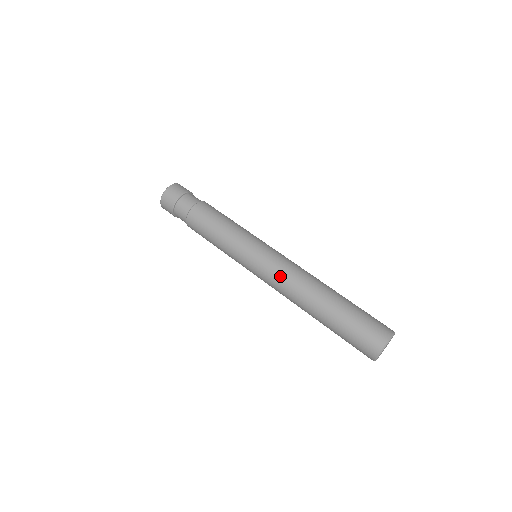
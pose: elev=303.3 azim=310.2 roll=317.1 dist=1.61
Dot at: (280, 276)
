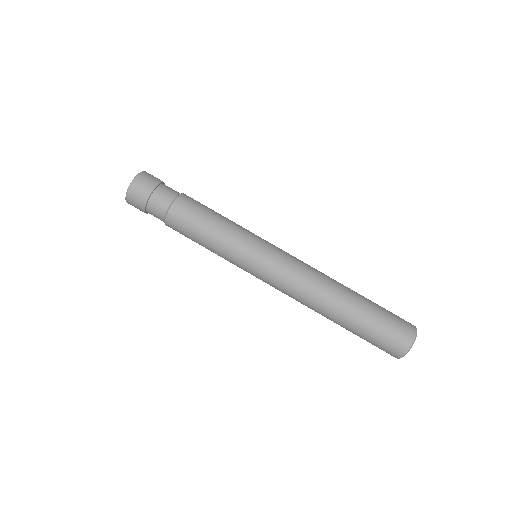
Dot at: (289, 286)
